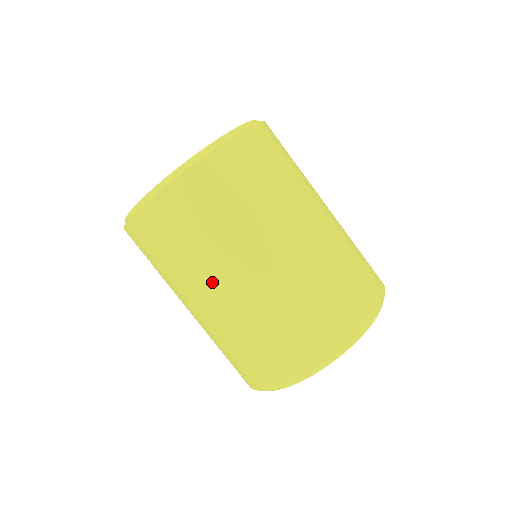
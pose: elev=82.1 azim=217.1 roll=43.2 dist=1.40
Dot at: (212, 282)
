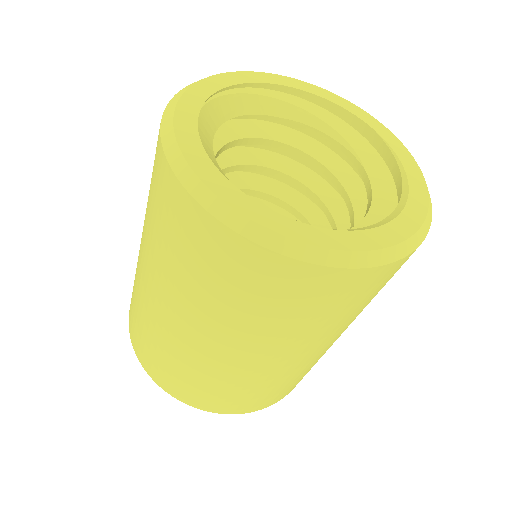
Dot at: (250, 346)
